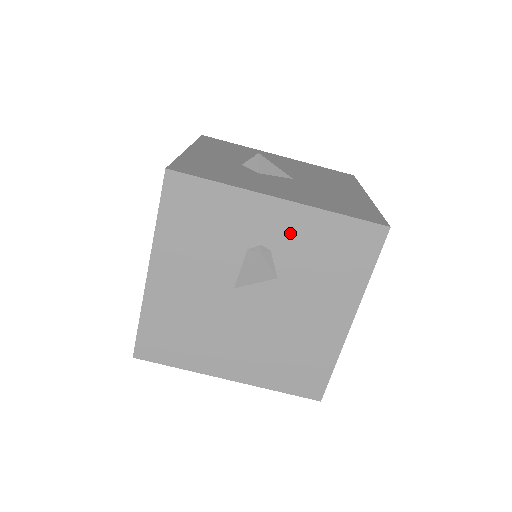
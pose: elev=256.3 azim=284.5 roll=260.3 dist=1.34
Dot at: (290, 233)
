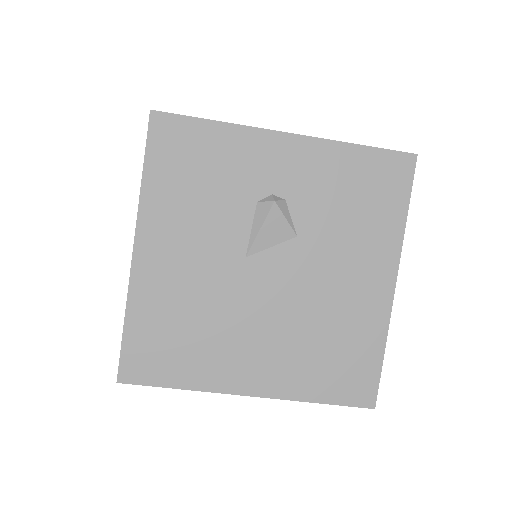
Dot at: (305, 175)
